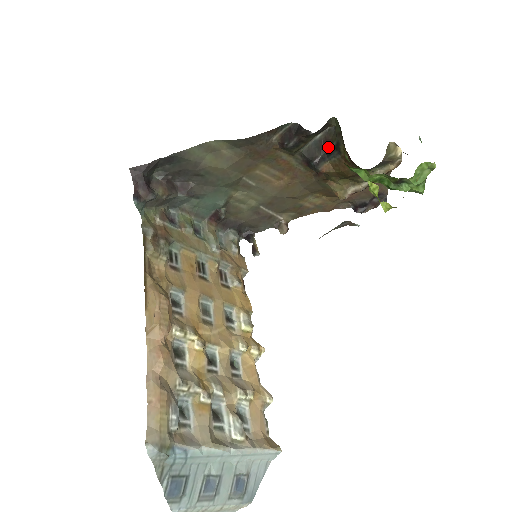
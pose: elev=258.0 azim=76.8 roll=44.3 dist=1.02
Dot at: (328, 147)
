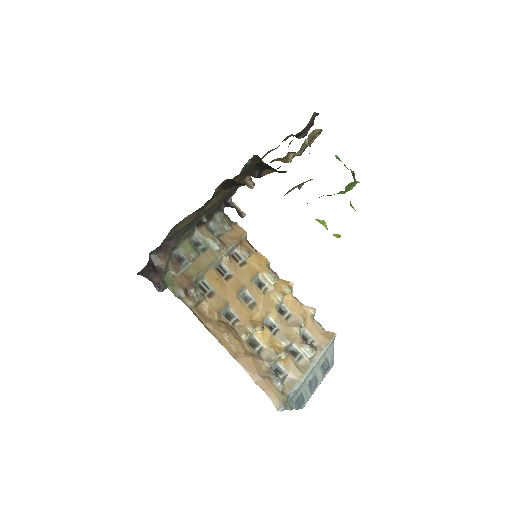
Dot at: (261, 166)
